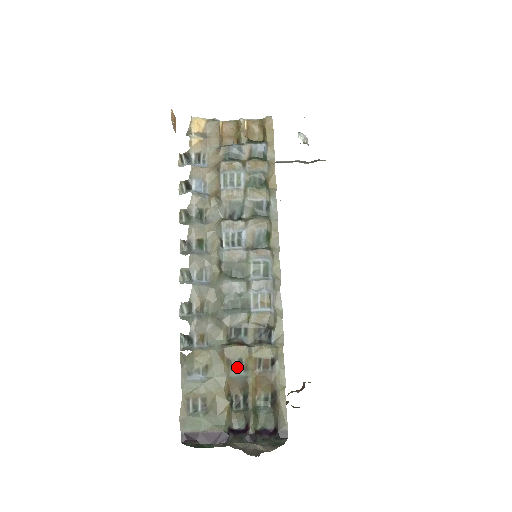
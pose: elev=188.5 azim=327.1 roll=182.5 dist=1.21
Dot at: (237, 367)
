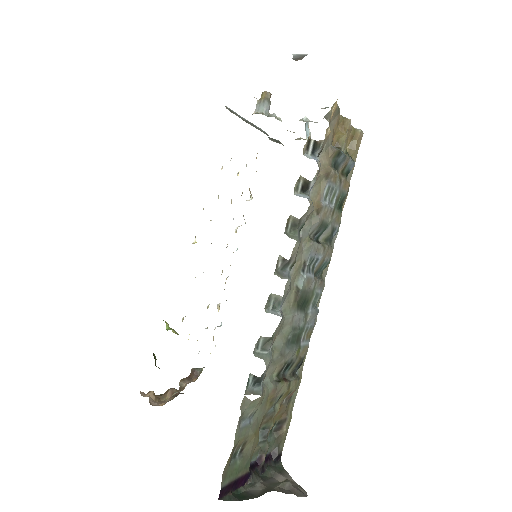
Dot at: (275, 403)
